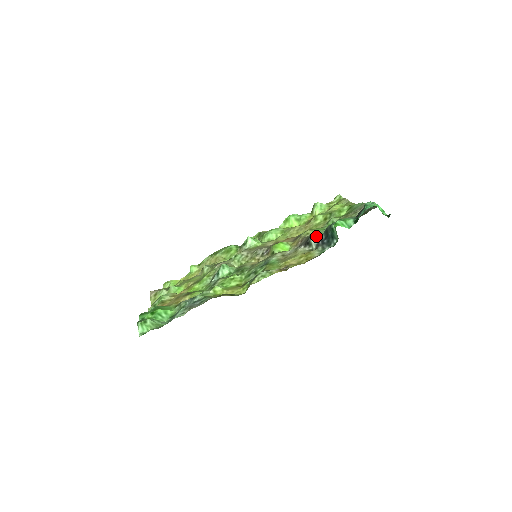
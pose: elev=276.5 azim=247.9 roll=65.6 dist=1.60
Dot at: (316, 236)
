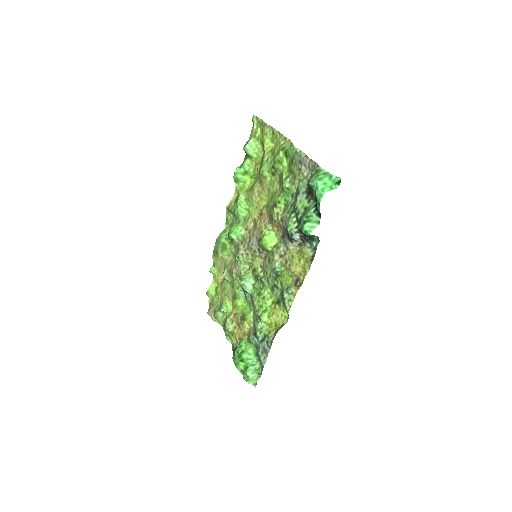
Dot at: (294, 234)
